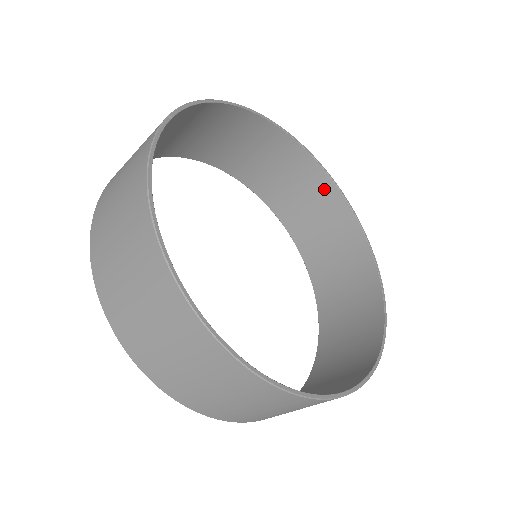
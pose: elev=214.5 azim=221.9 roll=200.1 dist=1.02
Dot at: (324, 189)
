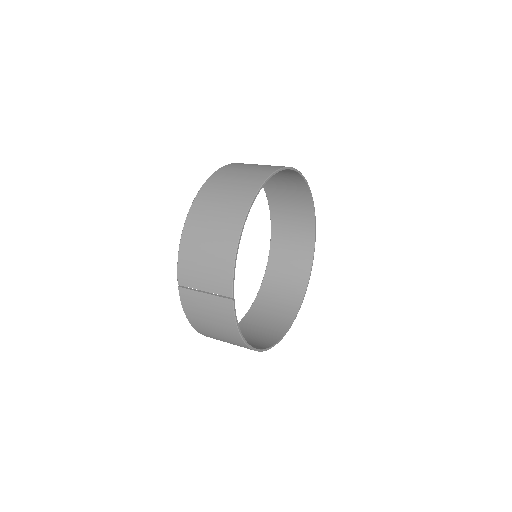
Dot at: occluded
